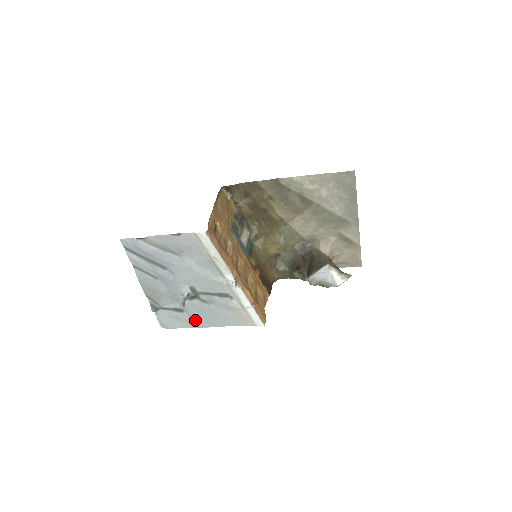
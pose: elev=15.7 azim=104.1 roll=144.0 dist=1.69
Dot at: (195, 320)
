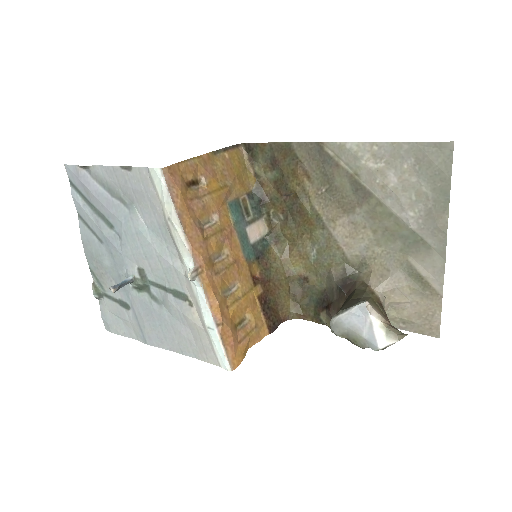
Dot at: (142, 328)
